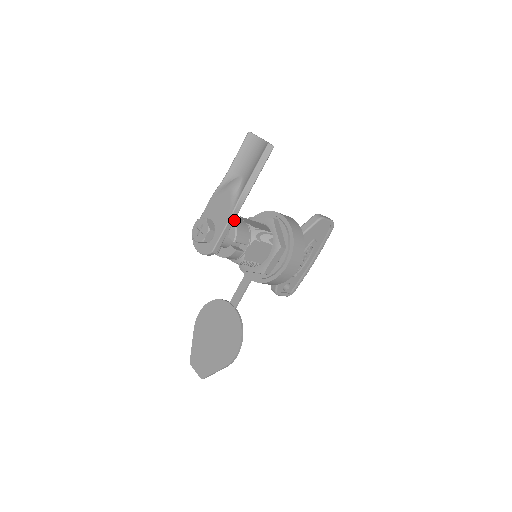
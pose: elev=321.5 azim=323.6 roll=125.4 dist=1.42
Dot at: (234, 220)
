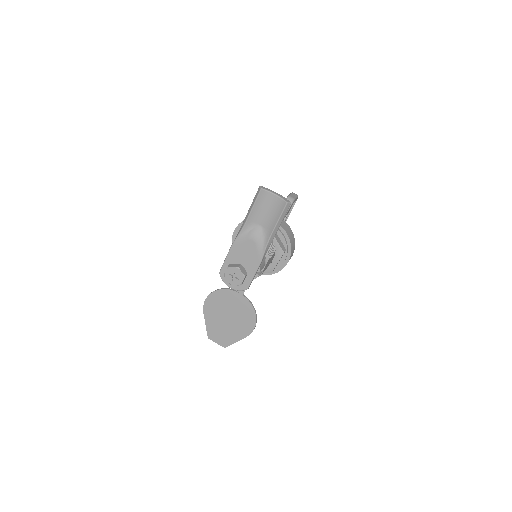
Dot at: occluded
